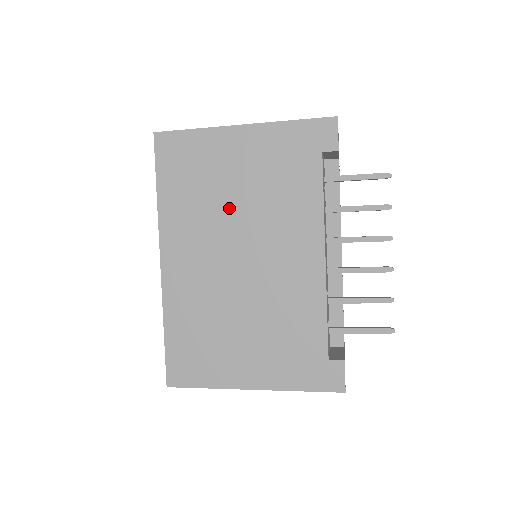
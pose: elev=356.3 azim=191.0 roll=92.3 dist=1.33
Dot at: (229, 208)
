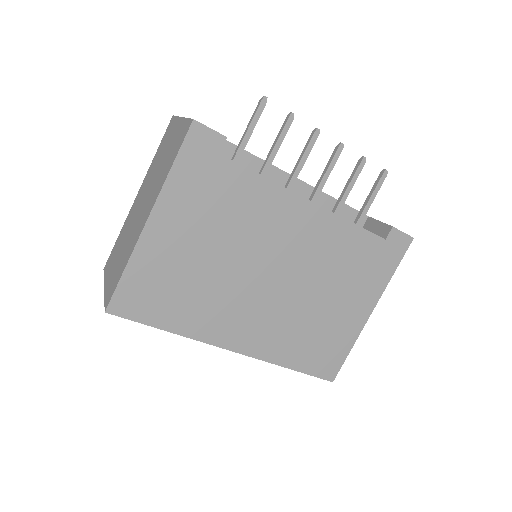
Dot at: (221, 268)
